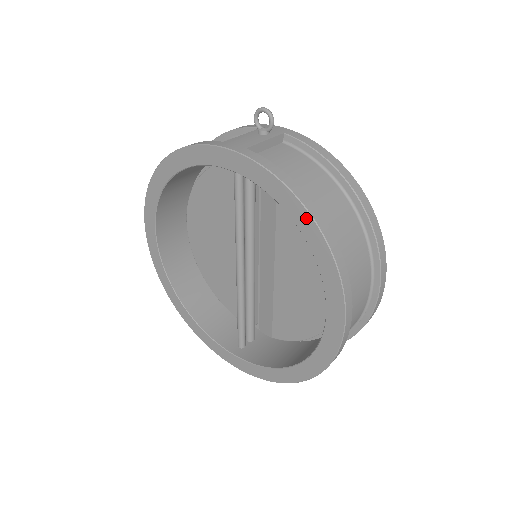
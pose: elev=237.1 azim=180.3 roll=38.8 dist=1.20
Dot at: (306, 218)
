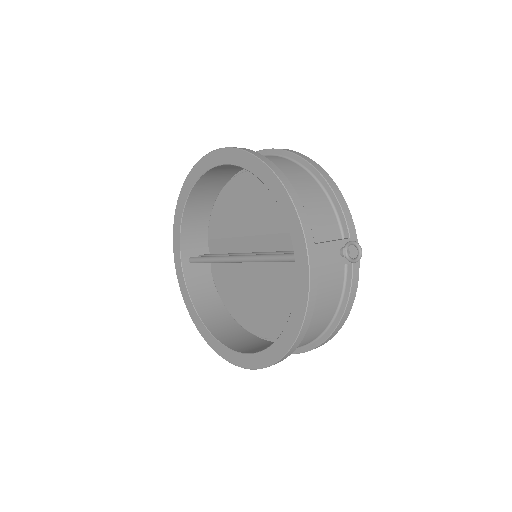
Dot at: (290, 340)
